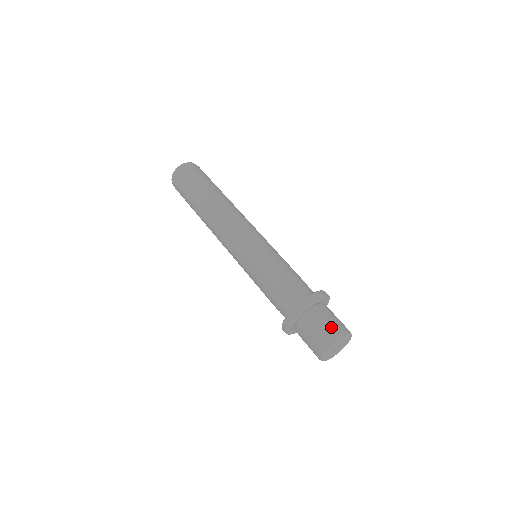
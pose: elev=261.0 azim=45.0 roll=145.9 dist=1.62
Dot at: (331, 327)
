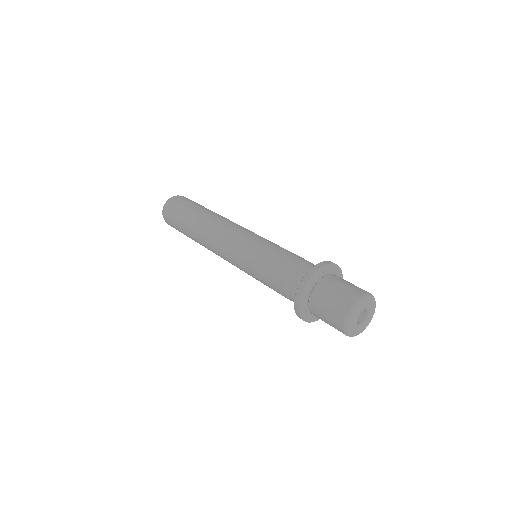
Dot at: (336, 306)
